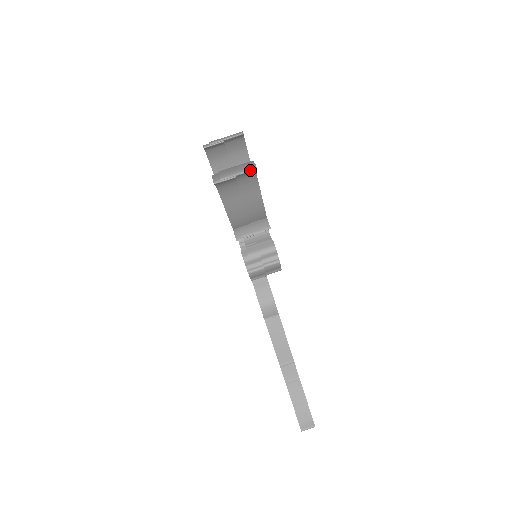
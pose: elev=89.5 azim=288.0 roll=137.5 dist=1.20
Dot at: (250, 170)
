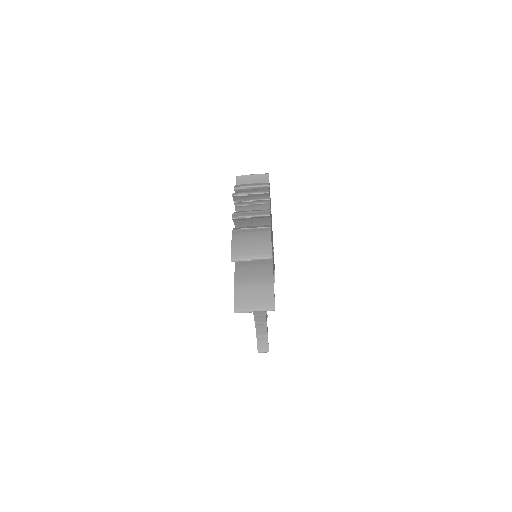
Dot at: (269, 310)
